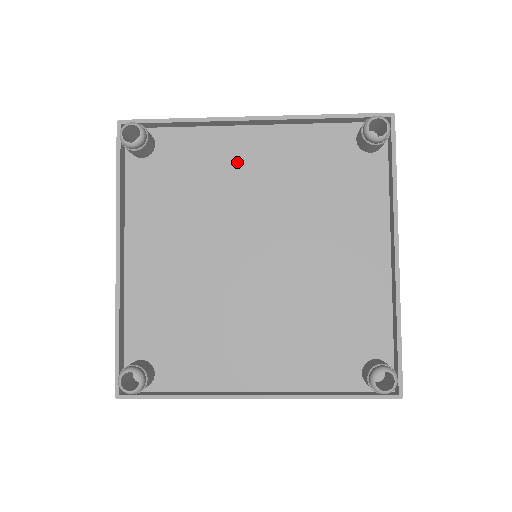
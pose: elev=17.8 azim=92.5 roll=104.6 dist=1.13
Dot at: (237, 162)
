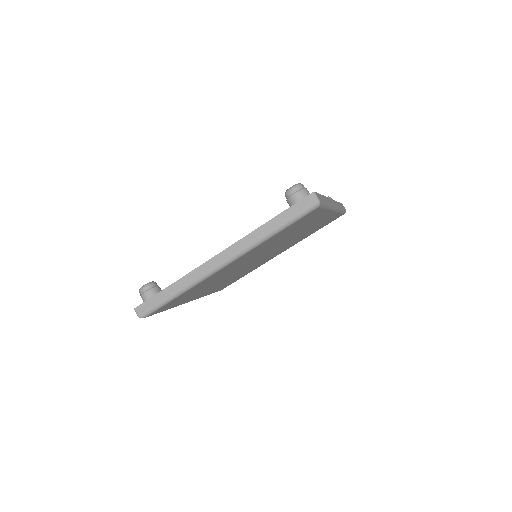
Dot at: occluded
